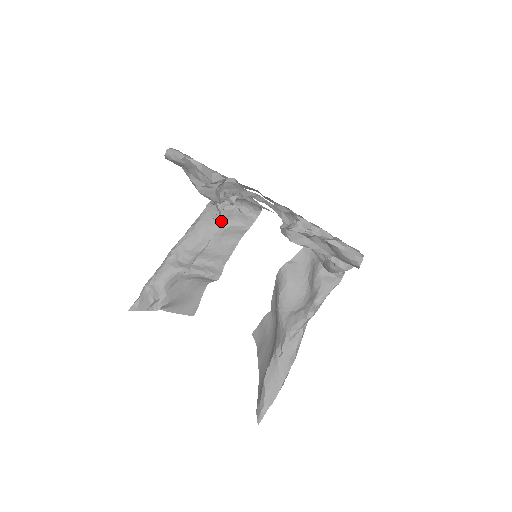
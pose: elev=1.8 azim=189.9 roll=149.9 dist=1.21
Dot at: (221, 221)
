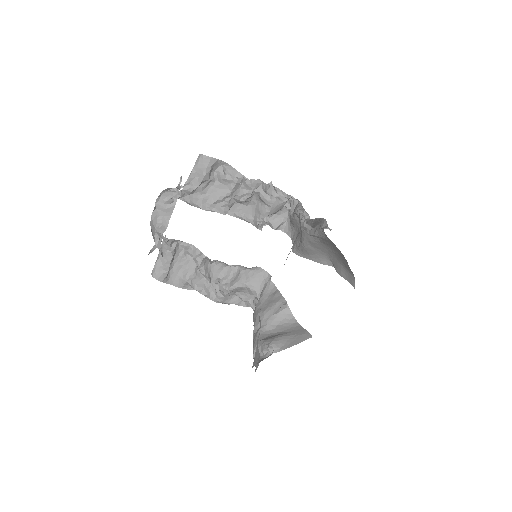
Dot at: occluded
